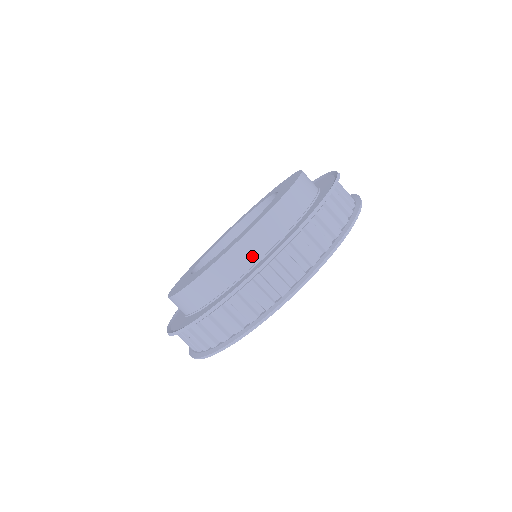
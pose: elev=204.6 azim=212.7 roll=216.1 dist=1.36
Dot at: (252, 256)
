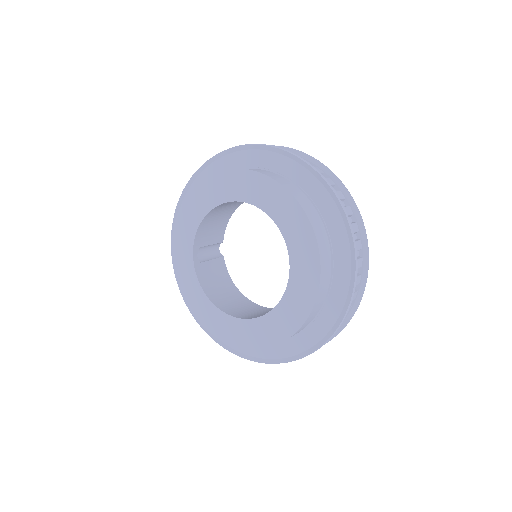
Dot at: (302, 329)
